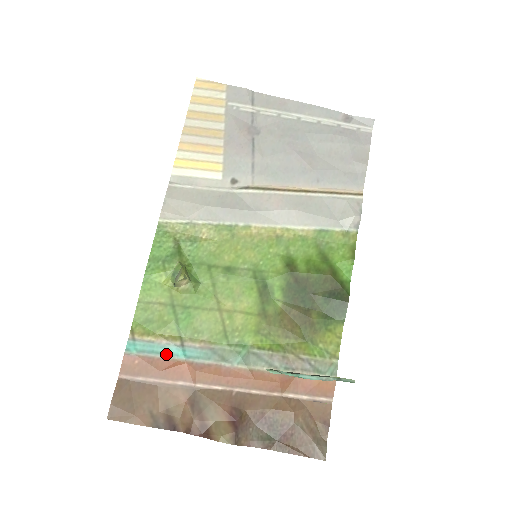
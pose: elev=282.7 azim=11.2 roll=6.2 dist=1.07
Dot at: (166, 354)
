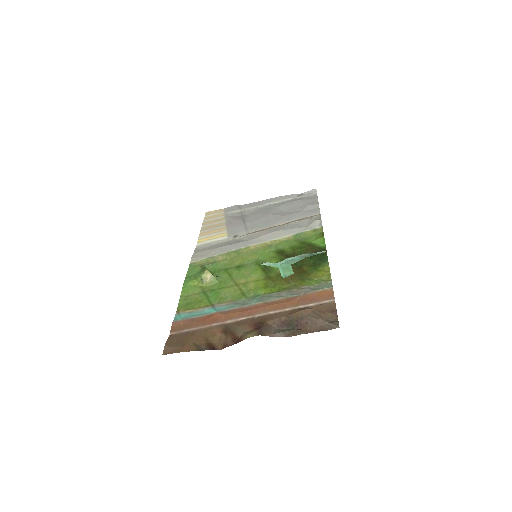
Dot at: (202, 314)
